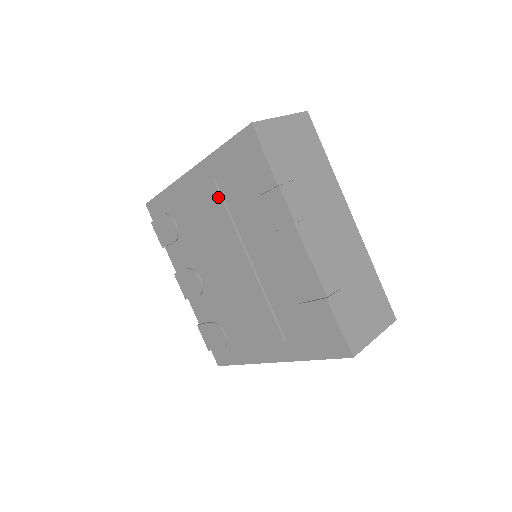
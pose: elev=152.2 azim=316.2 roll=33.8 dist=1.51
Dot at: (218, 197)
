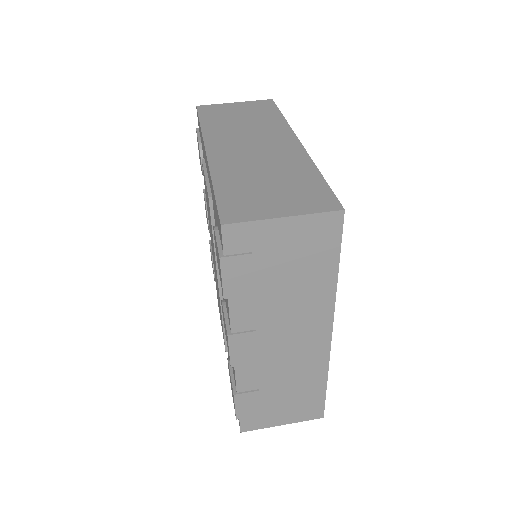
Dot at: (210, 214)
